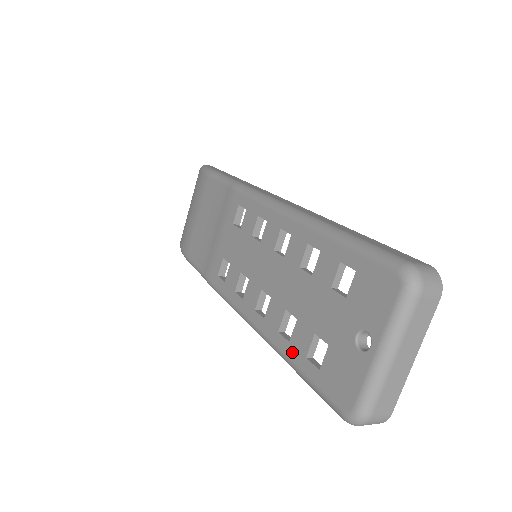
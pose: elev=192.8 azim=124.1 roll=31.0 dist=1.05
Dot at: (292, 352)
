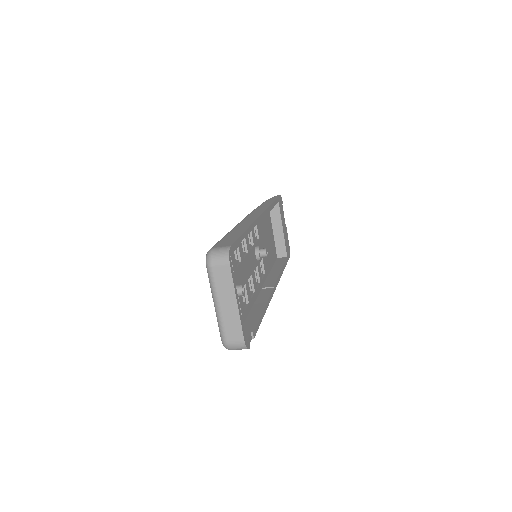
Dot at: occluded
